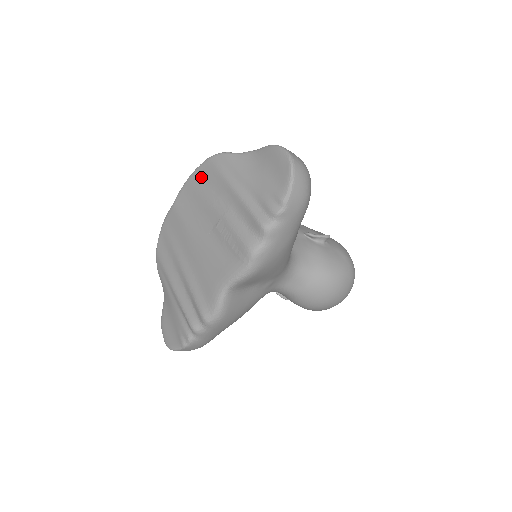
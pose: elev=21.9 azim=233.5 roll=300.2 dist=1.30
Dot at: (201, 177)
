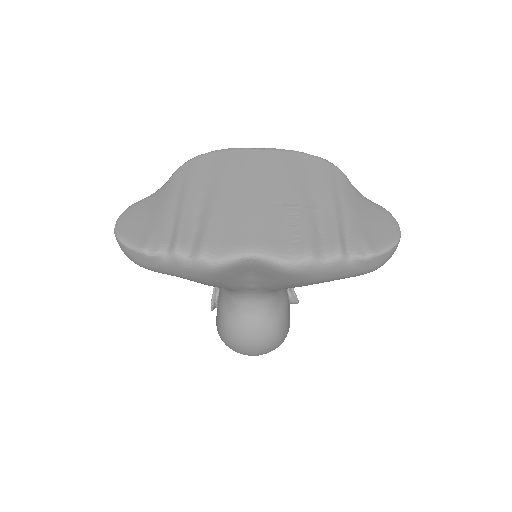
Dot at: (306, 162)
